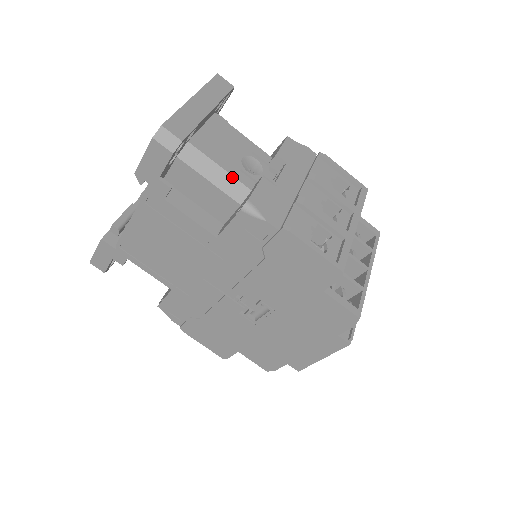
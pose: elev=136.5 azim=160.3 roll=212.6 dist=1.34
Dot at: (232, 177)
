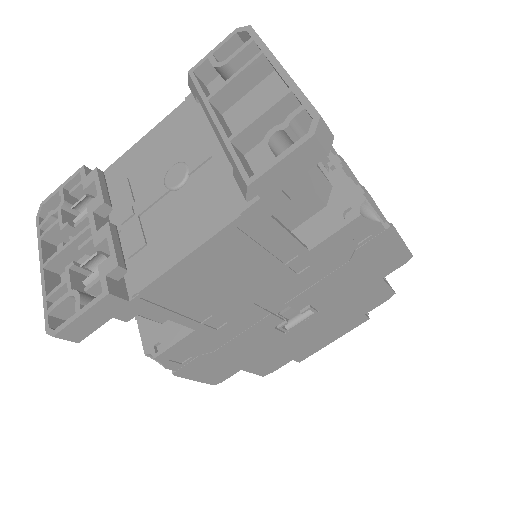
Dot at: (321, 173)
